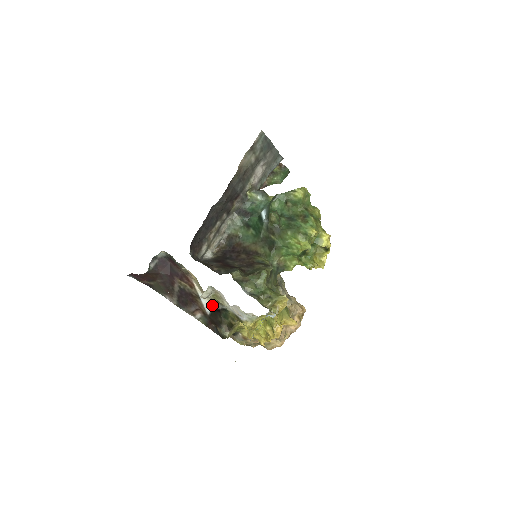
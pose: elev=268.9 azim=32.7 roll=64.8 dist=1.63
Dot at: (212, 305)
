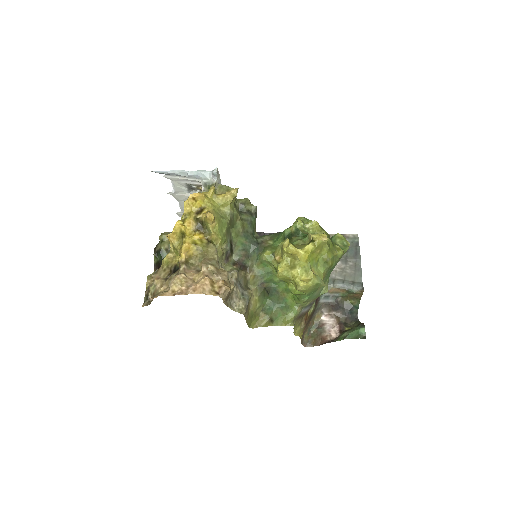
Dot at: occluded
